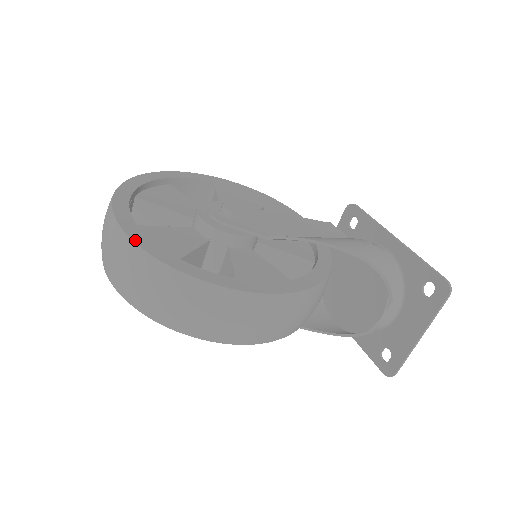
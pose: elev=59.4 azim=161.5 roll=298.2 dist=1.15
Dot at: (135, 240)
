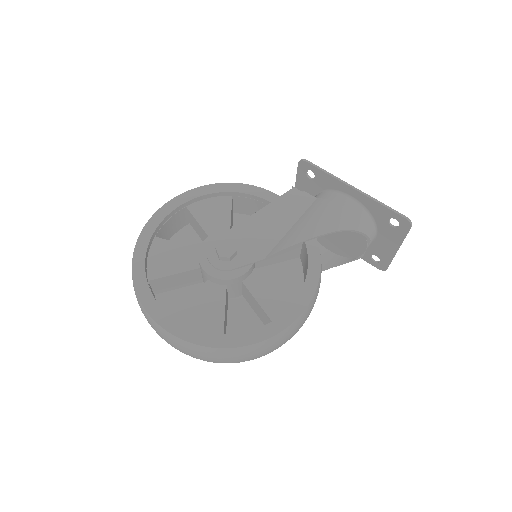
Dot at: (191, 341)
